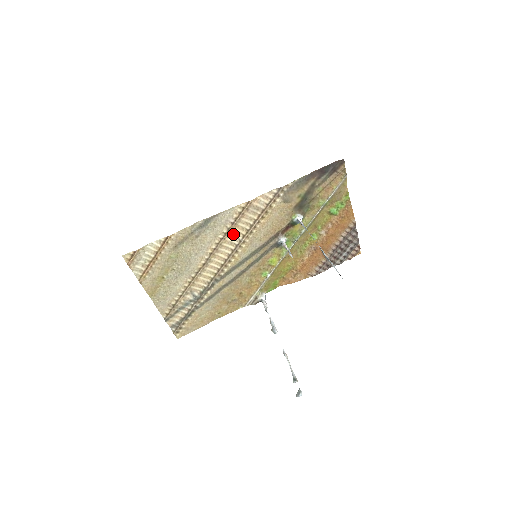
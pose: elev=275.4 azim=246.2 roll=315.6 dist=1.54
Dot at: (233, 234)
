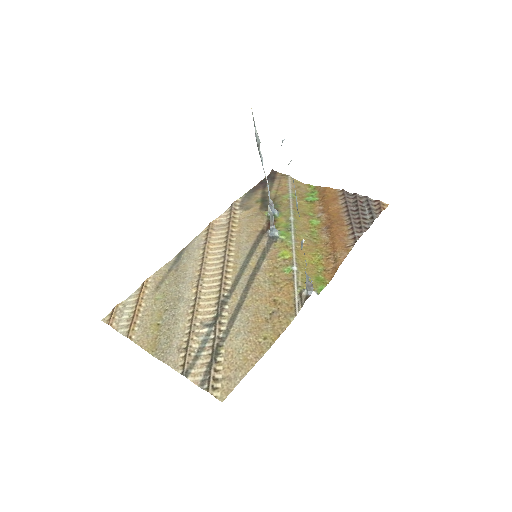
Dot at: (214, 252)
